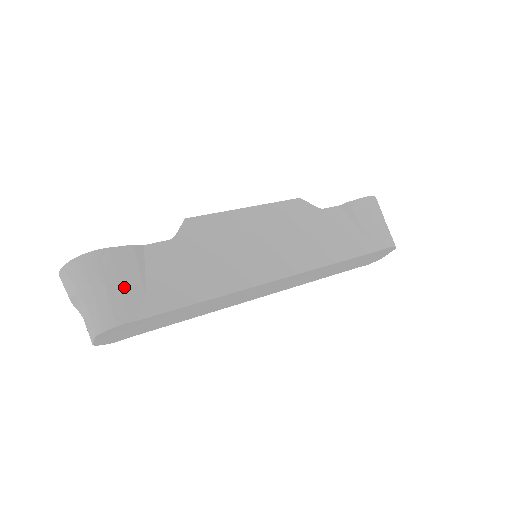
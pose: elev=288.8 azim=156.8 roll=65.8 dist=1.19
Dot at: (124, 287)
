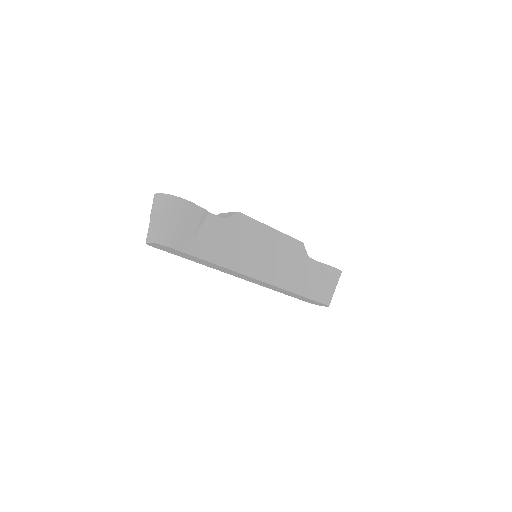
Dot at: (185, 229)
